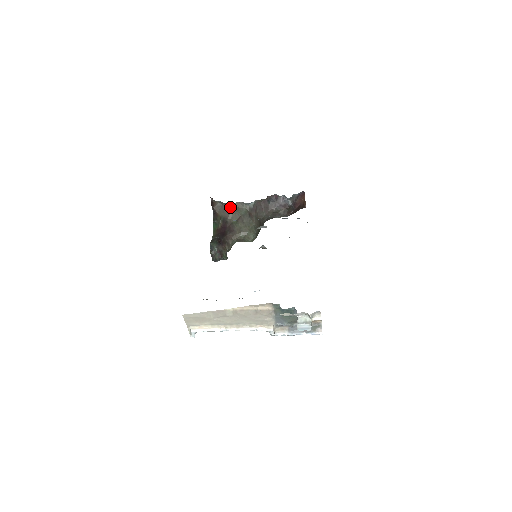
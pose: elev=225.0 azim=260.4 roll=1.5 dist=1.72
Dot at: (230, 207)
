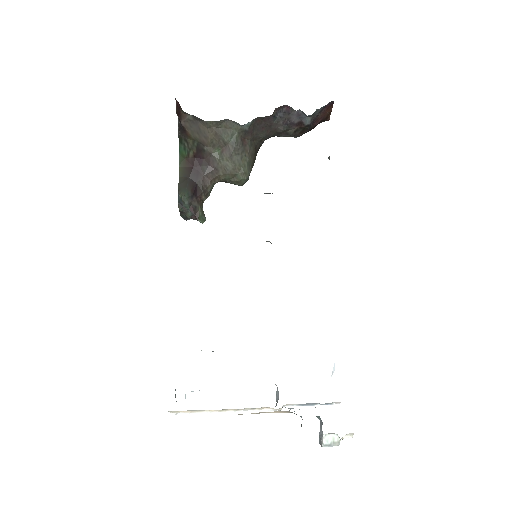
Dot at: (210, 126)
